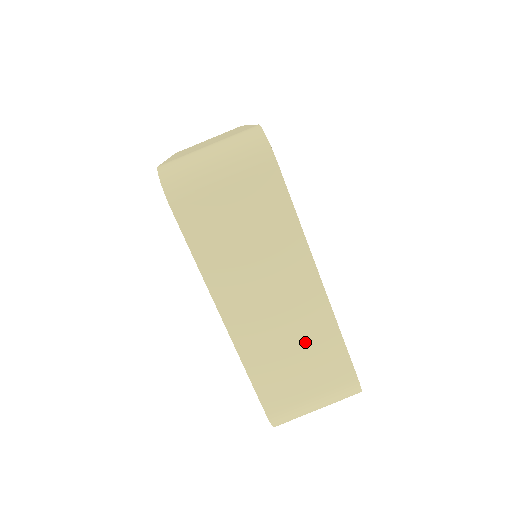
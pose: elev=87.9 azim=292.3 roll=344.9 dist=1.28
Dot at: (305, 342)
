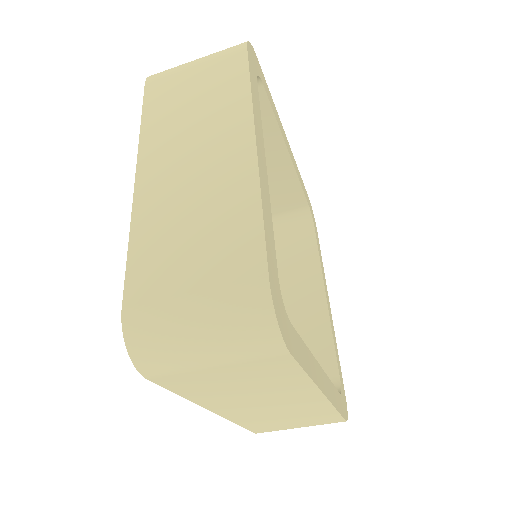
Dot at: (299, 414)
